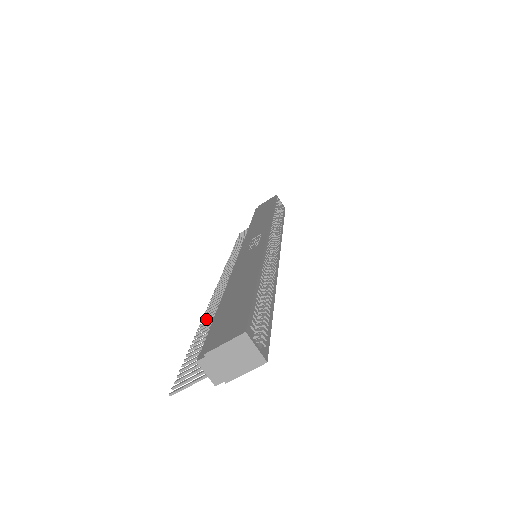
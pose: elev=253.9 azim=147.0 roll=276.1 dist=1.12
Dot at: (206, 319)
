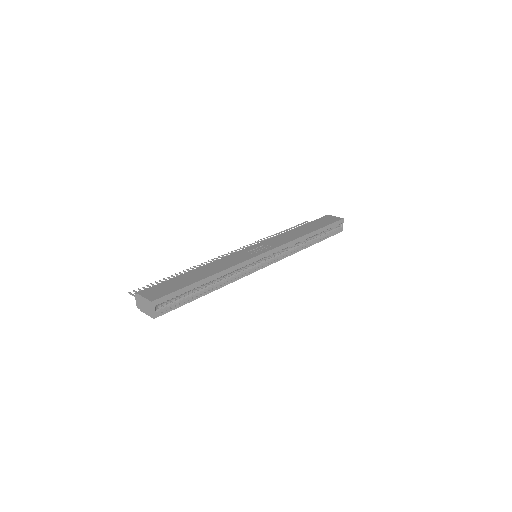
Dot at: (192, 269)
